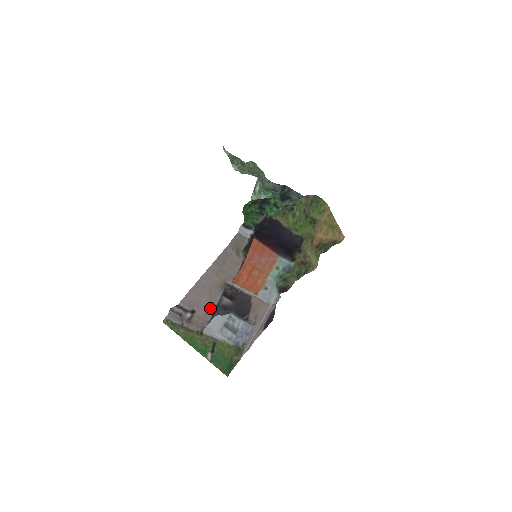
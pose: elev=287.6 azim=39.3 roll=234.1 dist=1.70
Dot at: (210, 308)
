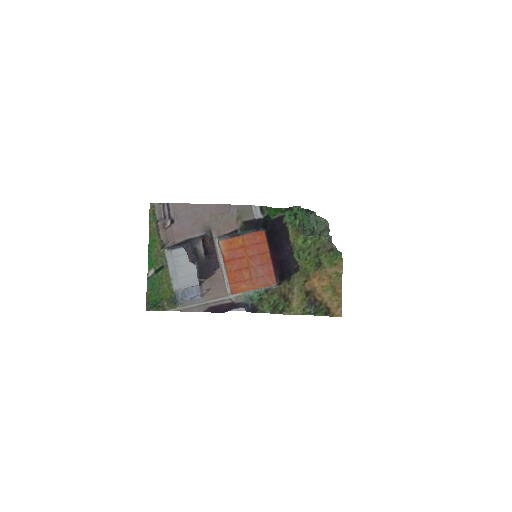
Dot at: (185, 234)
